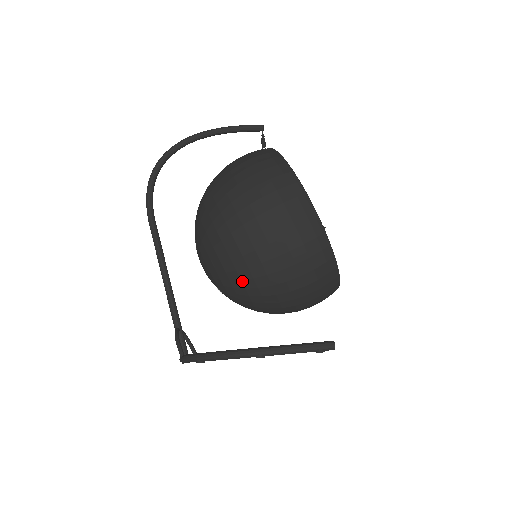
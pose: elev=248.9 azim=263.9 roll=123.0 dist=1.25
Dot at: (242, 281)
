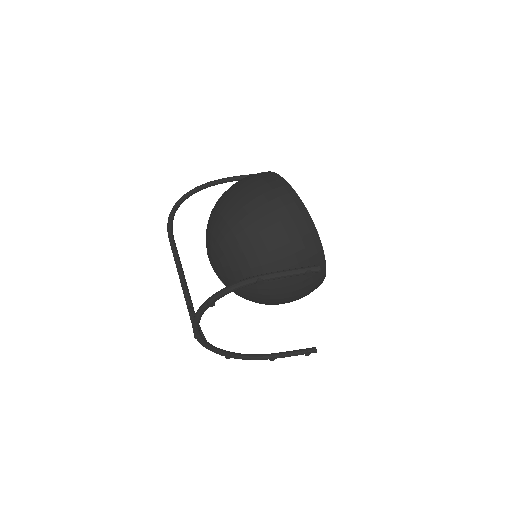
Dot at: (244, 253)
